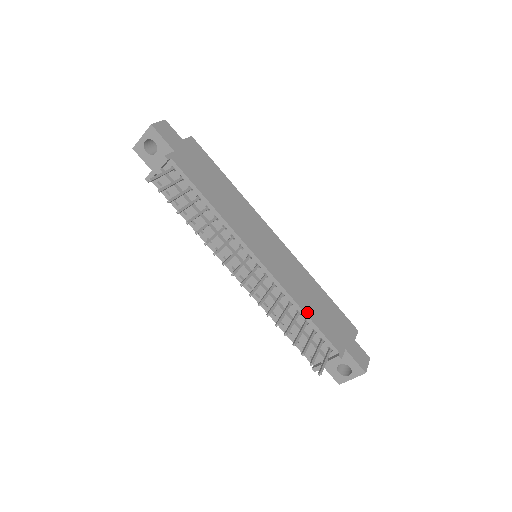
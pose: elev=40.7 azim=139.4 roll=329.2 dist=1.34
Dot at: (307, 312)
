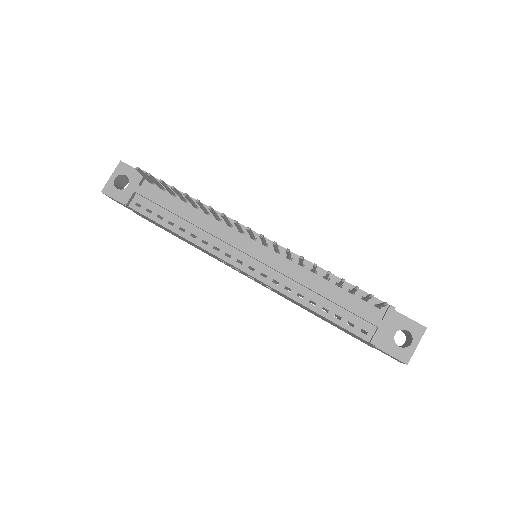
Dot at: (334, 276)
